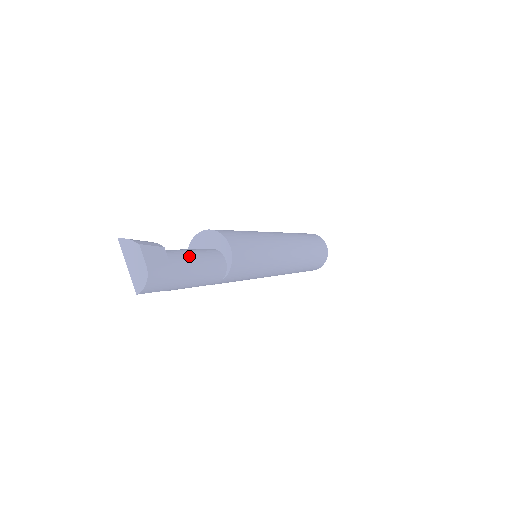
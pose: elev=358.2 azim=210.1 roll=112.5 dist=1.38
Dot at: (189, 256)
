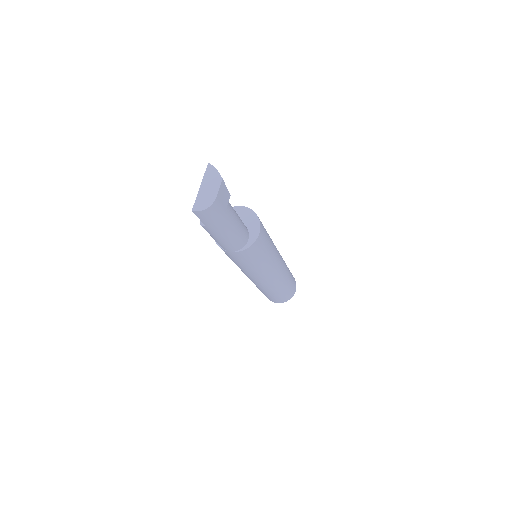
Dot at: (236, 215)
